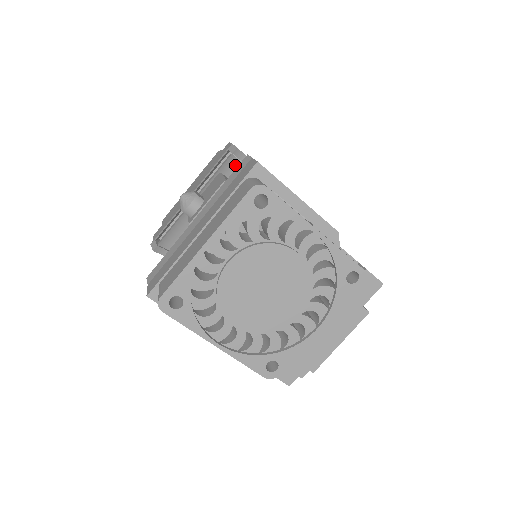
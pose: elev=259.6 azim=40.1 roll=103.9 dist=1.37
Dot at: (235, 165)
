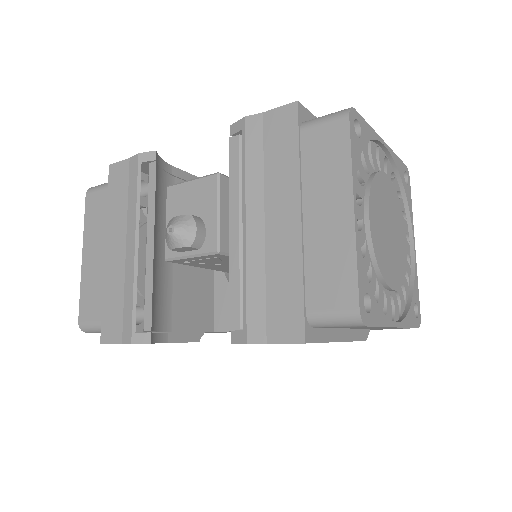
Dot at: (160, 176)
